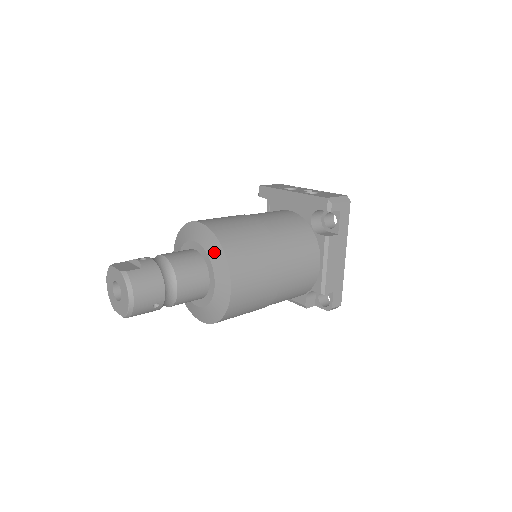
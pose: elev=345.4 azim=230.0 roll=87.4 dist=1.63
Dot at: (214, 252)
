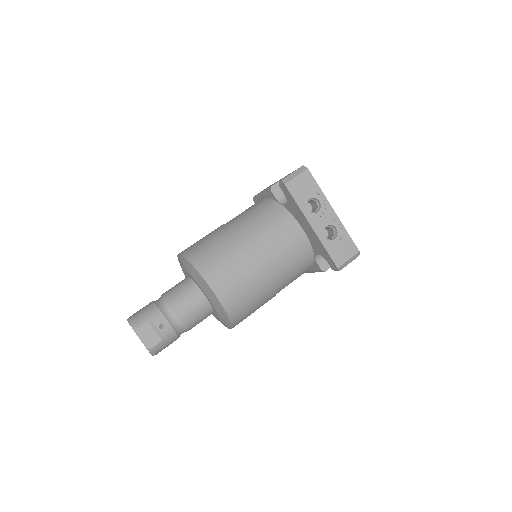
Dot at: (222, 317)
